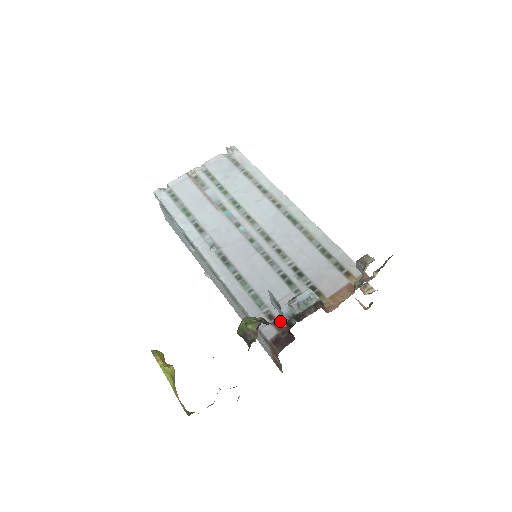
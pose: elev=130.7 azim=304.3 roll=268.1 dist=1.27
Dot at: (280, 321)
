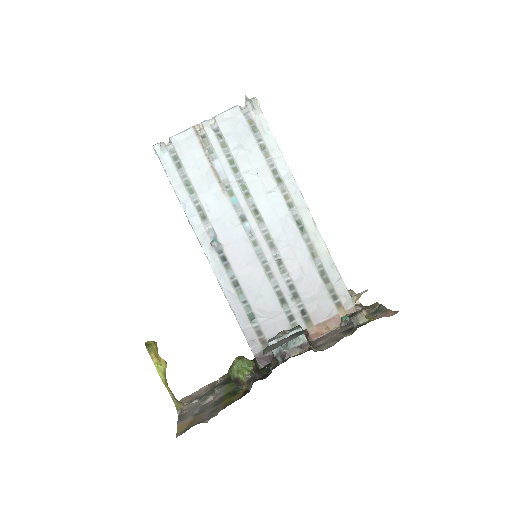
Dot at: (267, 339)
